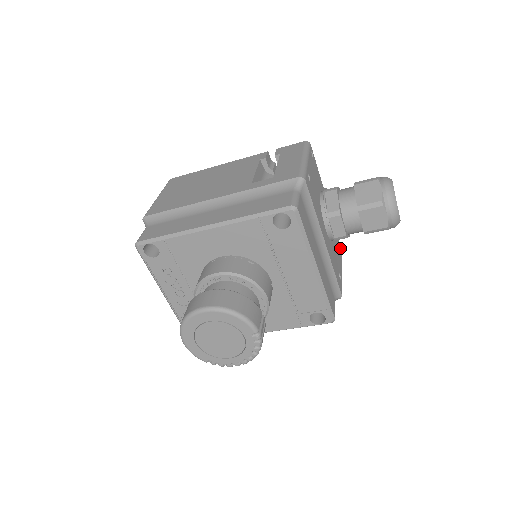
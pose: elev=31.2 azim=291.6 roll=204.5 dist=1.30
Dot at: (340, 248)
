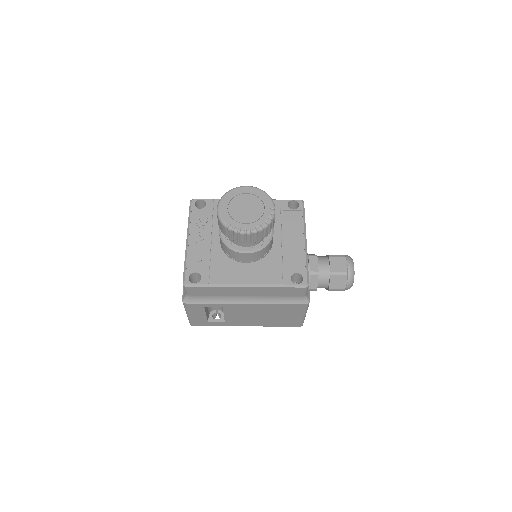
Dot at: occluded
